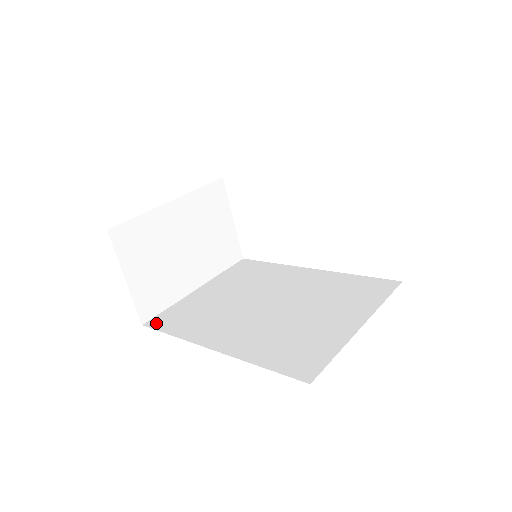
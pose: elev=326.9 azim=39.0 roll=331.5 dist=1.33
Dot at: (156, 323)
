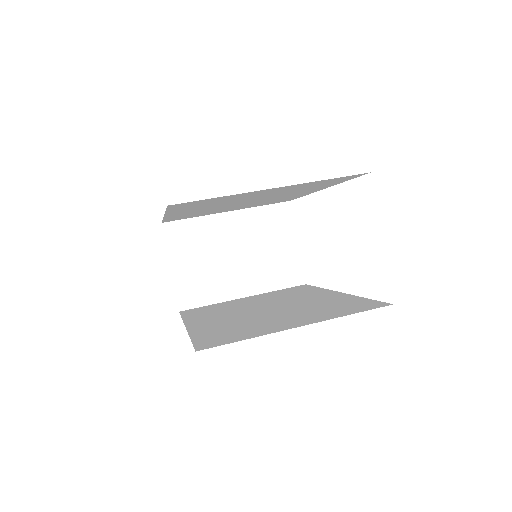
Dot at: (187, 311)
